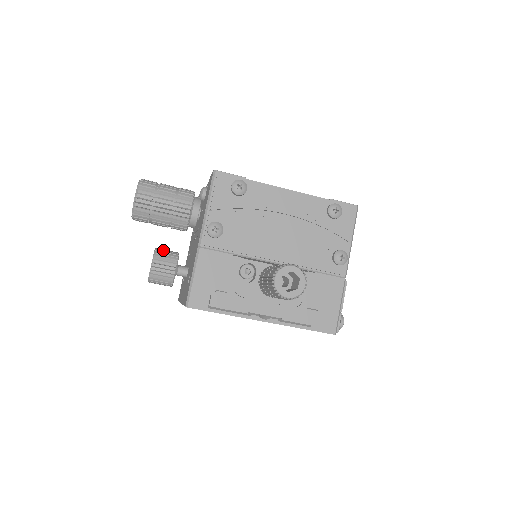
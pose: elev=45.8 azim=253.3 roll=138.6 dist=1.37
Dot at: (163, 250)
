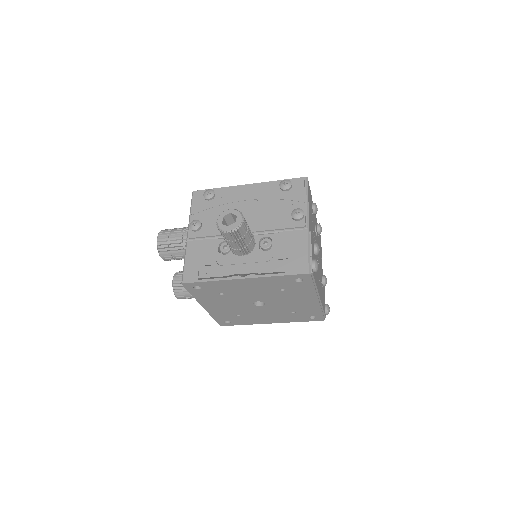
Dot at: occluded
